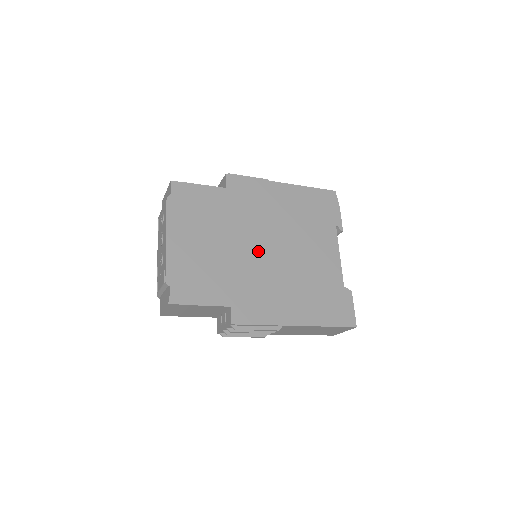
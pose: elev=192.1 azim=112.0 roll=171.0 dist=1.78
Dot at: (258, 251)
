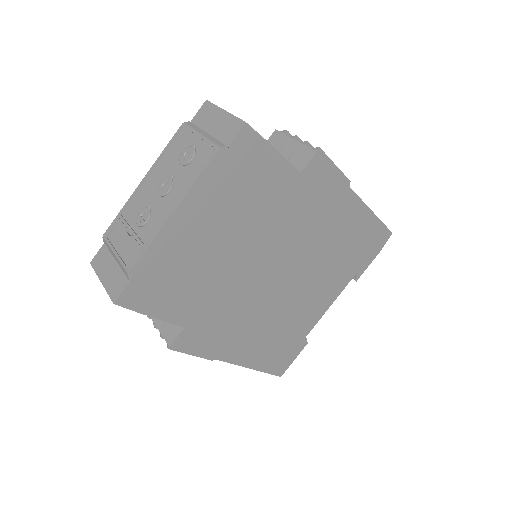
Dot at: (265, 273)
